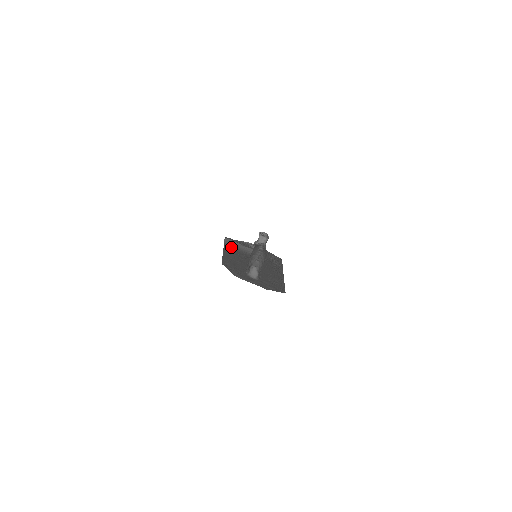
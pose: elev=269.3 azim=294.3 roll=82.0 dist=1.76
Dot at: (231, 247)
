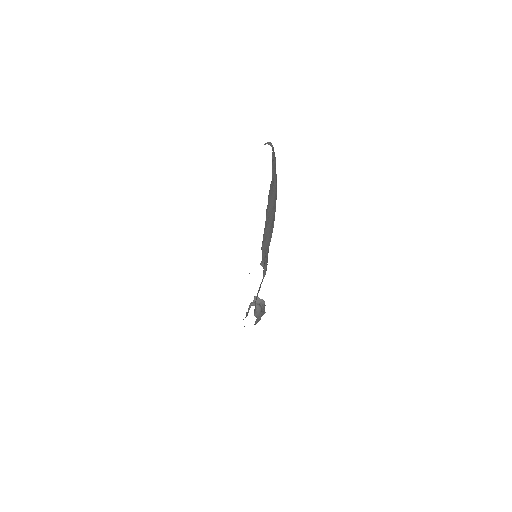
Dot at: occluded
